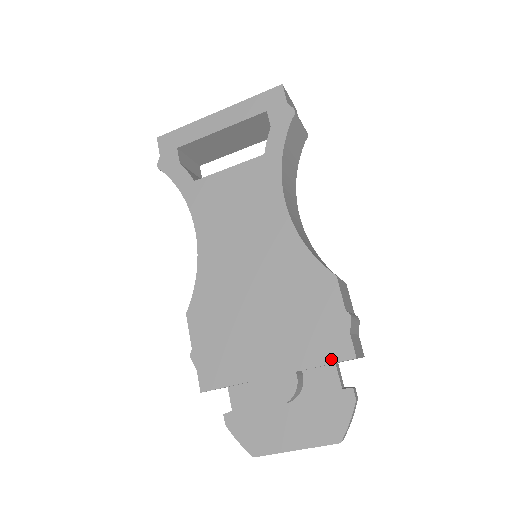
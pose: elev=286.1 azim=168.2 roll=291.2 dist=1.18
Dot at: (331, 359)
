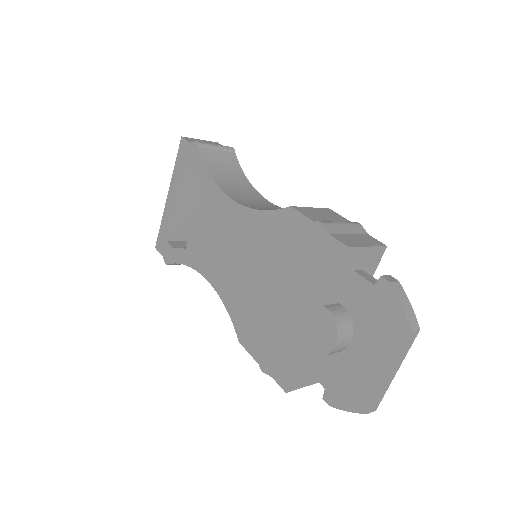
Dot at: (335, 268)
